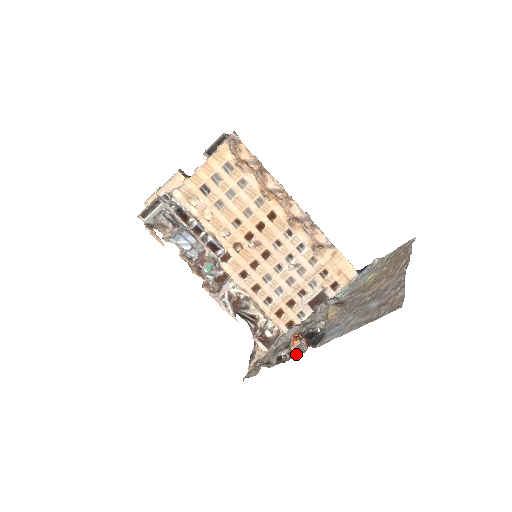
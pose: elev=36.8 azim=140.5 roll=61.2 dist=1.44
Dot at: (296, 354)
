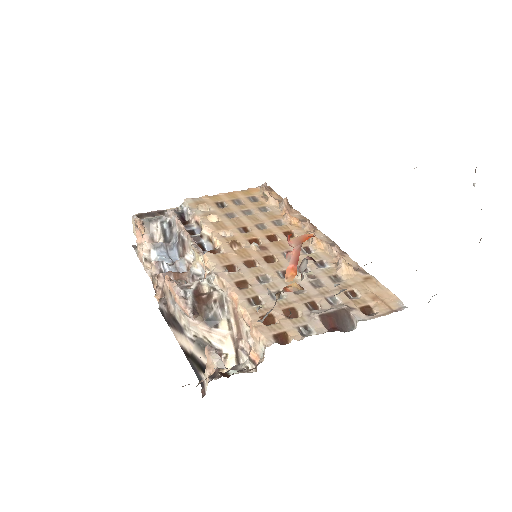
Dot at: occluded
